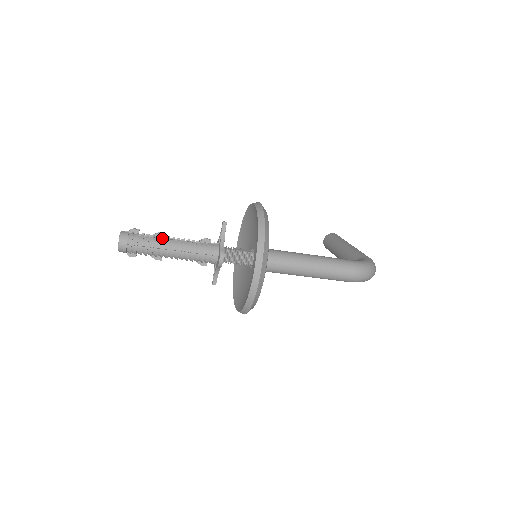
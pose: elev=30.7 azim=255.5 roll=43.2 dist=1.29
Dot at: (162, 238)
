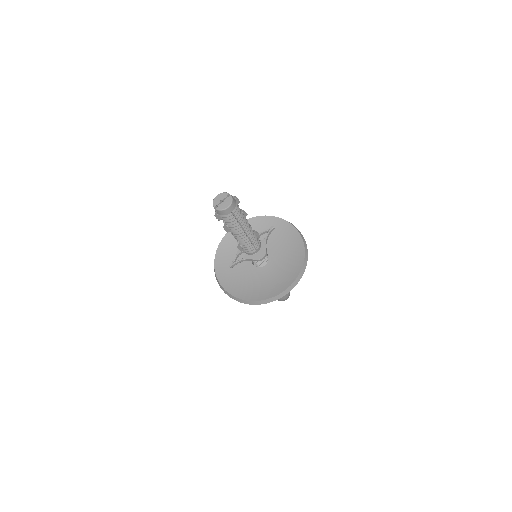
Dot at: (245, 218)
